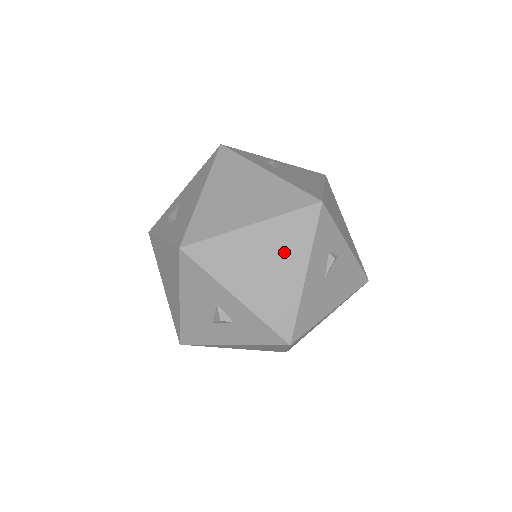
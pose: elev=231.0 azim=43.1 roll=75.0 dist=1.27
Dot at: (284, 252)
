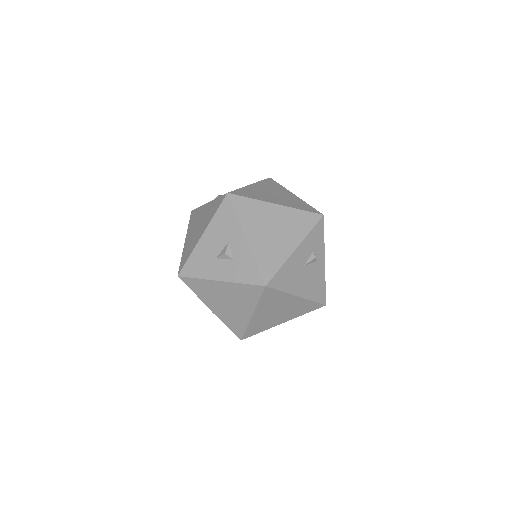
Dot at: (288, 229)
